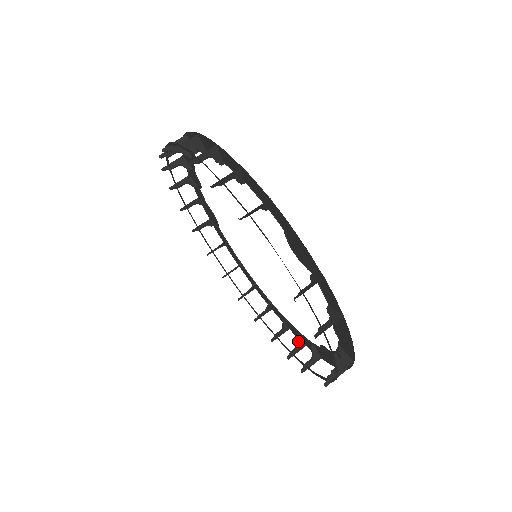
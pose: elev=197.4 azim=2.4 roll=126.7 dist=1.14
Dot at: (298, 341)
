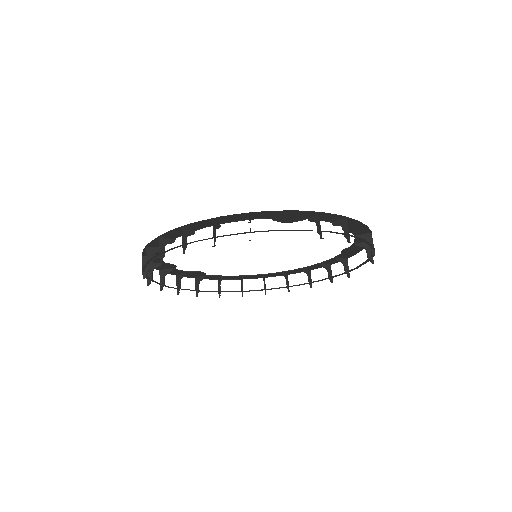
Dot at: (325, 268)
